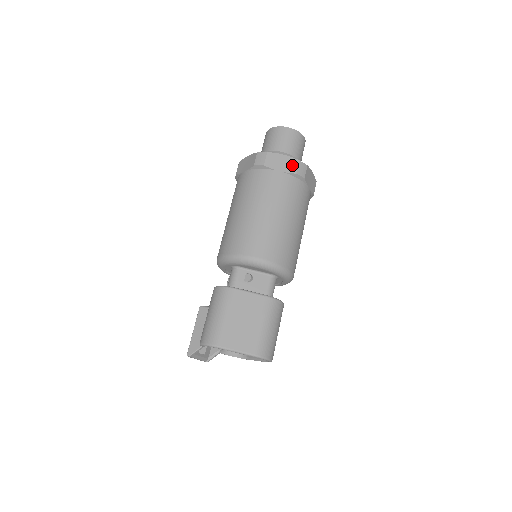
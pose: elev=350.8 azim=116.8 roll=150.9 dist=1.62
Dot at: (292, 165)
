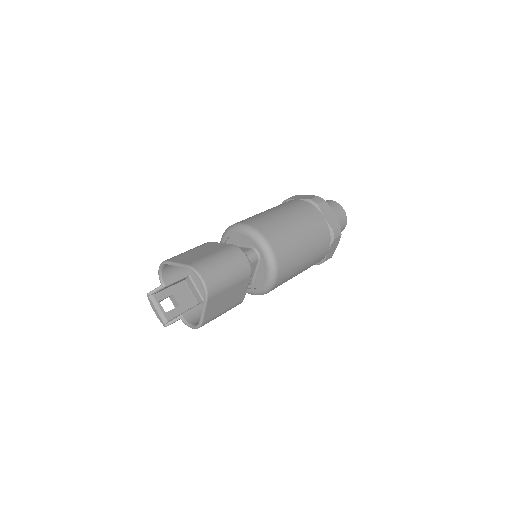
Dot at: (310, 197)
